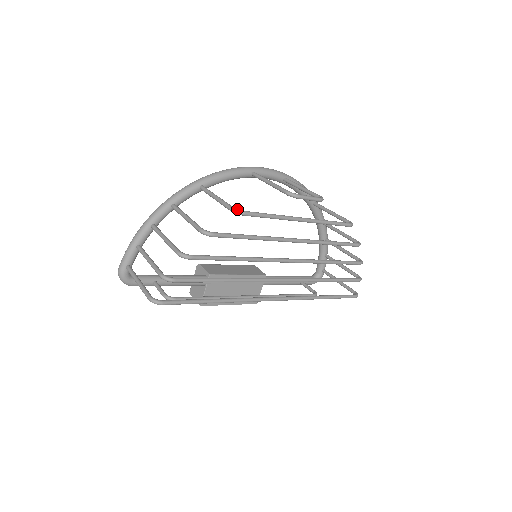
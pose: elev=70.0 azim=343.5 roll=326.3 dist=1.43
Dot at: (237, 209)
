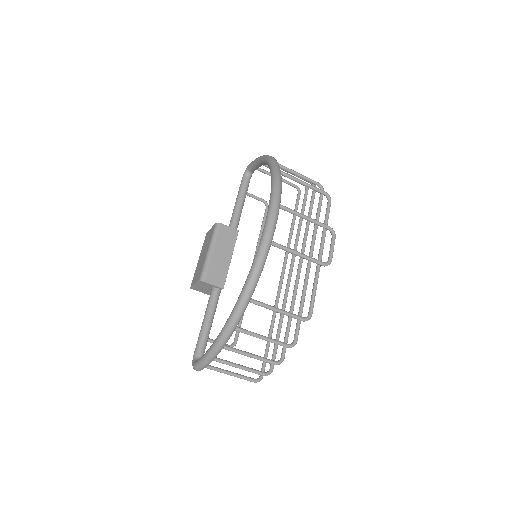
Dot at: (308, 319)
